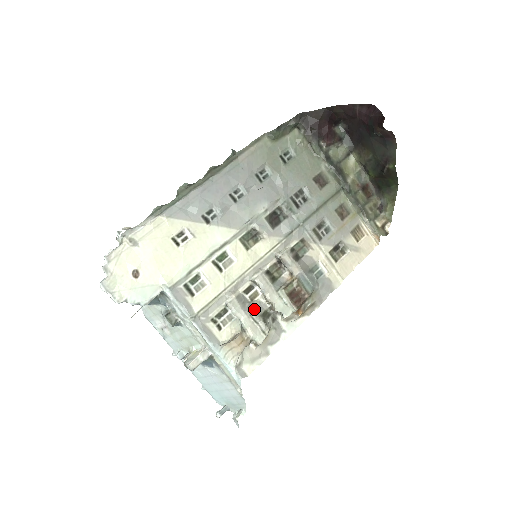
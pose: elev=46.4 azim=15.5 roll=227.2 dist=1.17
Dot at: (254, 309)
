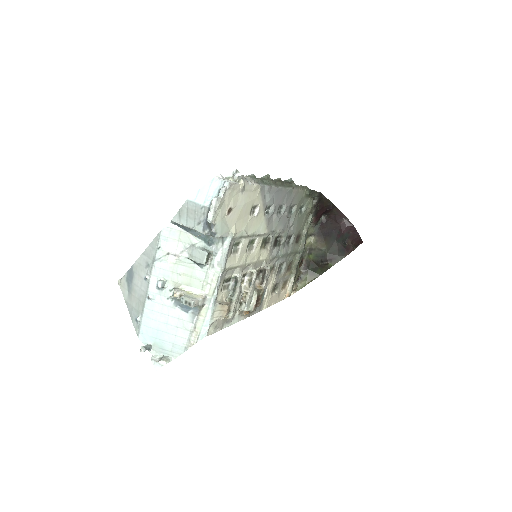
Dot at: occluded
